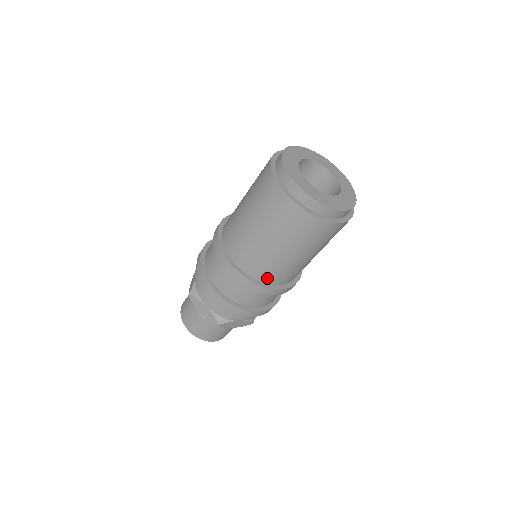
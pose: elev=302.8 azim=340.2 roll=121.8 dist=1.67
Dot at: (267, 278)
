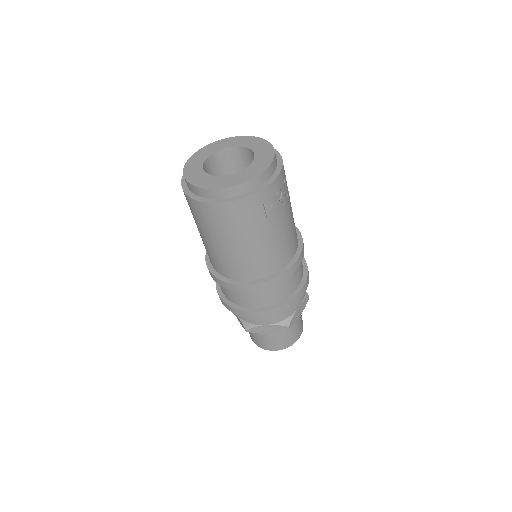
Dot at: (233, 275)
